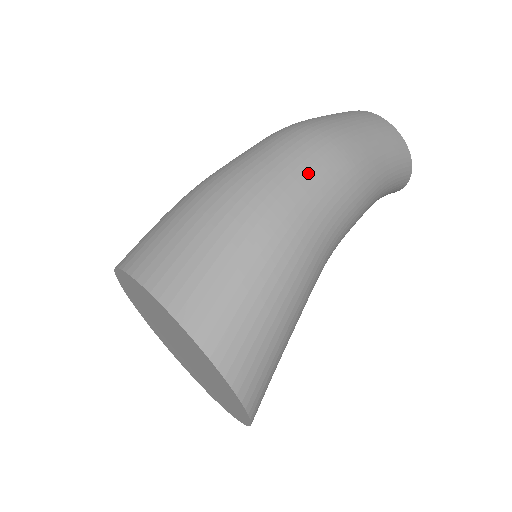
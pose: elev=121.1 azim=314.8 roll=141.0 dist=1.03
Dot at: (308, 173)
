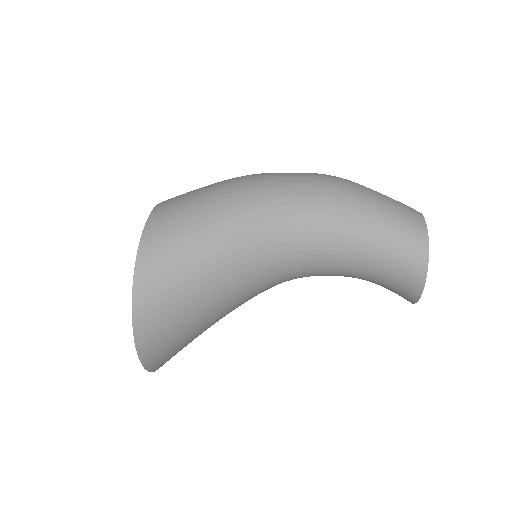
Dot at: (299, 173)
